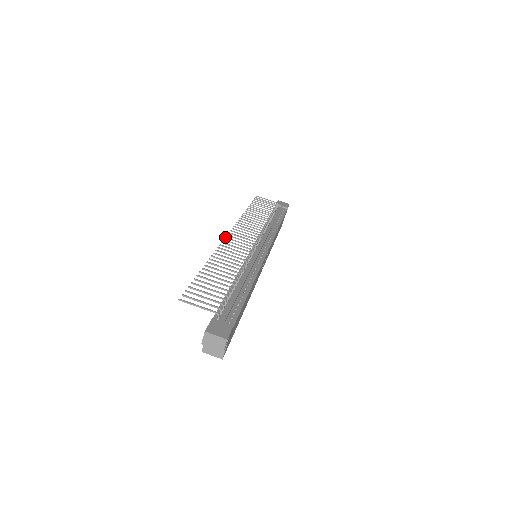
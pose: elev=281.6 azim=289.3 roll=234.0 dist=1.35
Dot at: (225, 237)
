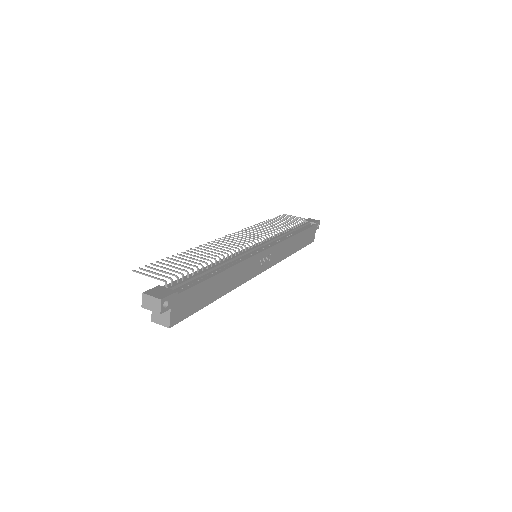
Dot at: (222, 237)
